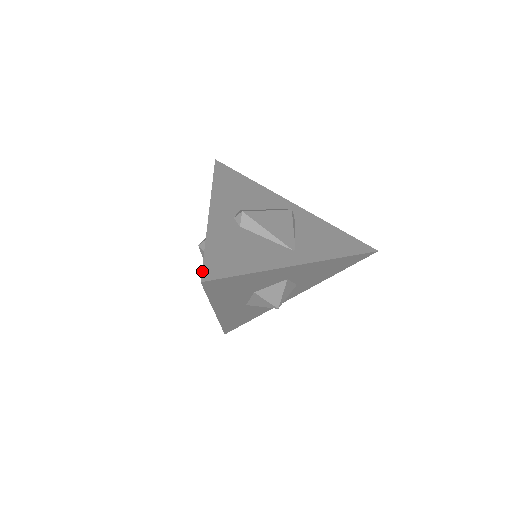
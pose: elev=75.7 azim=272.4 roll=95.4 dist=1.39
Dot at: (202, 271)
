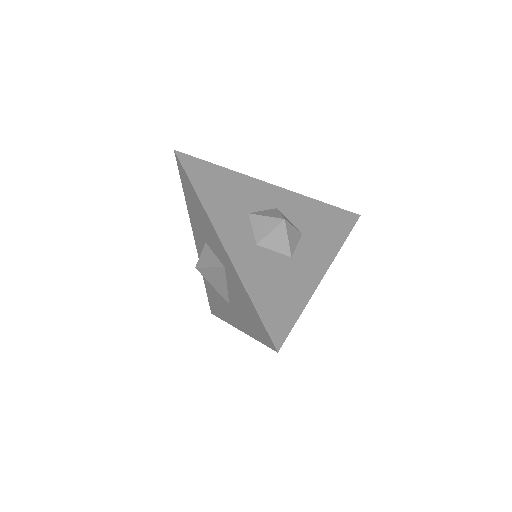
Dot at: (177, 163)
